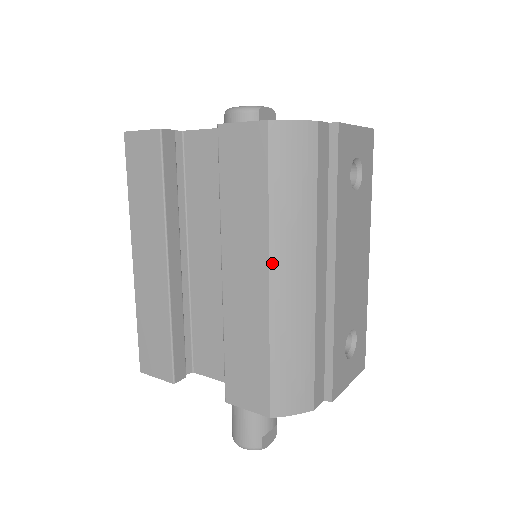
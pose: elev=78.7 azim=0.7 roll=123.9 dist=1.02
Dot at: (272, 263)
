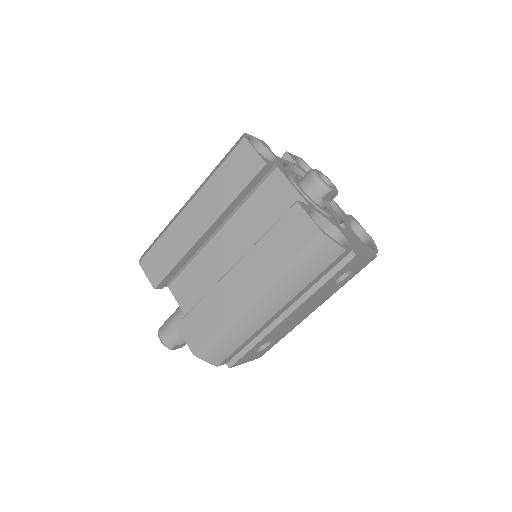
Dot at: (260, 293)
